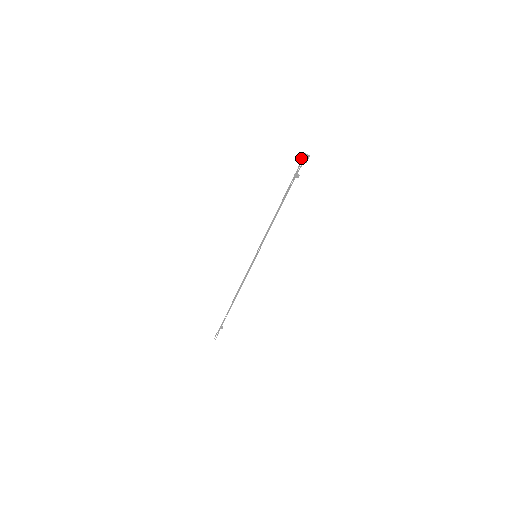
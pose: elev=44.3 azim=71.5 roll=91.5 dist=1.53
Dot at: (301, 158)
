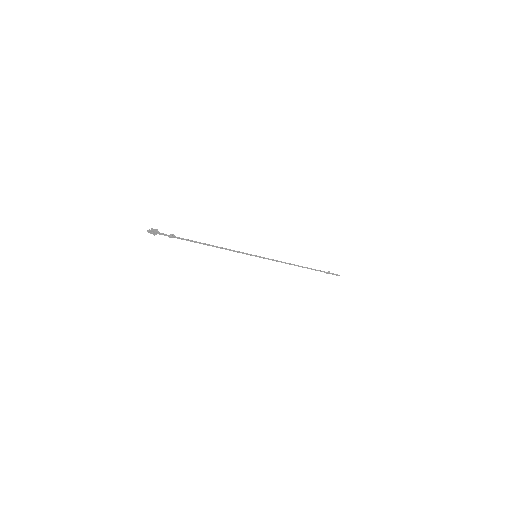
Dot at: (152, 233)
